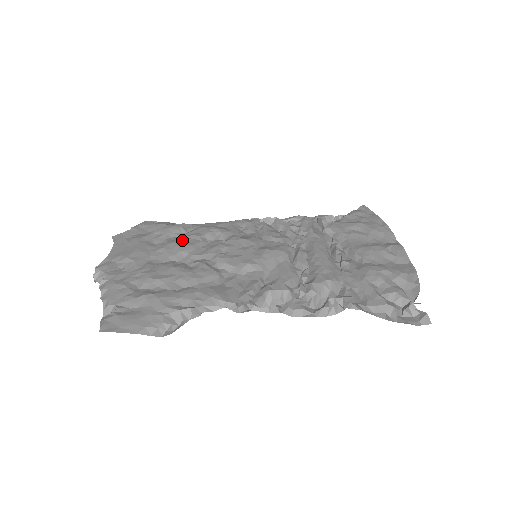
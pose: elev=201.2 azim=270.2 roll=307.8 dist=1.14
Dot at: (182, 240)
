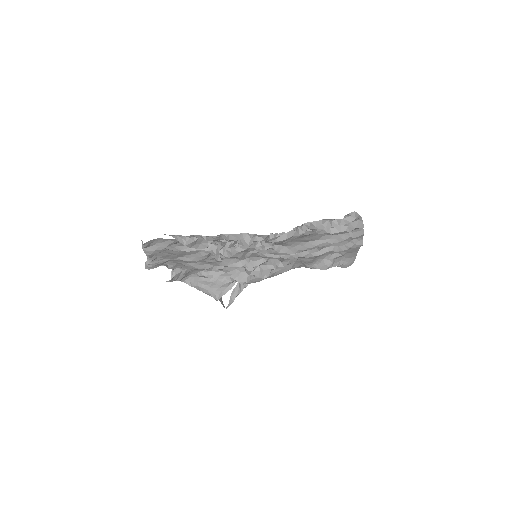
Dot at: occluded
